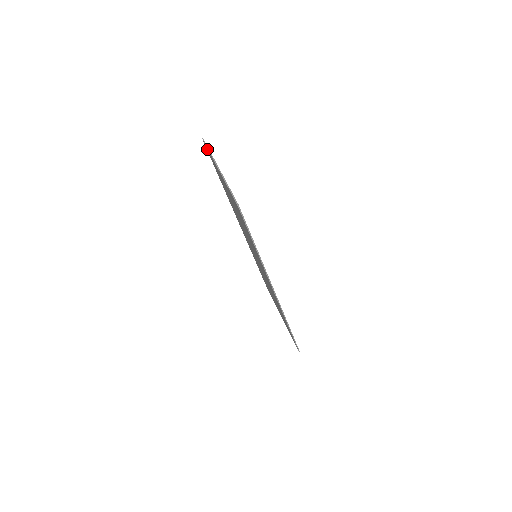
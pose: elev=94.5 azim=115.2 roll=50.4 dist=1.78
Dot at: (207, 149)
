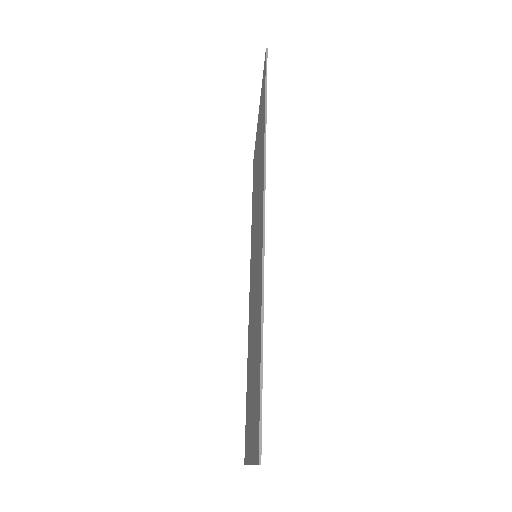
Dot at: (256, 453)
